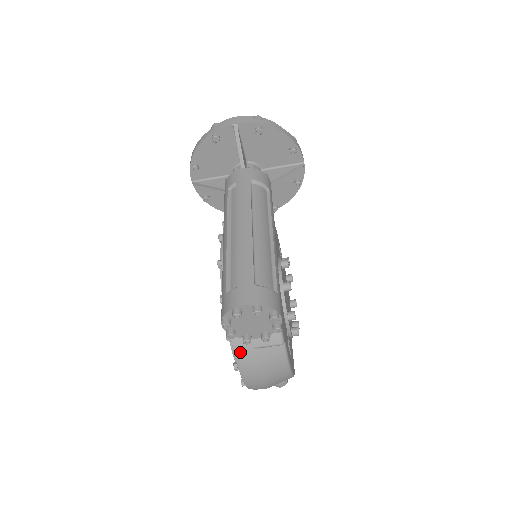
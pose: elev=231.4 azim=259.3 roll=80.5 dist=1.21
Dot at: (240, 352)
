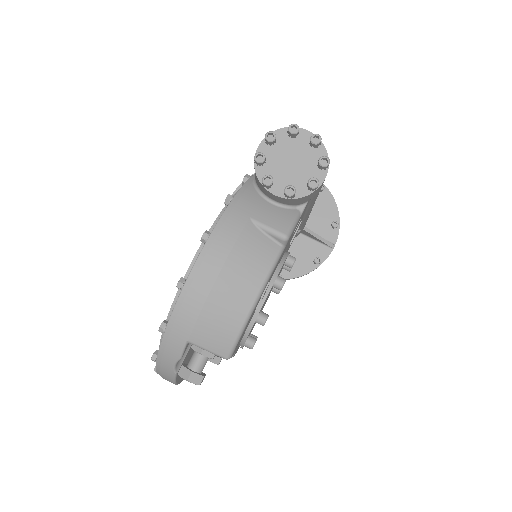
Dot at: (232, 214)
